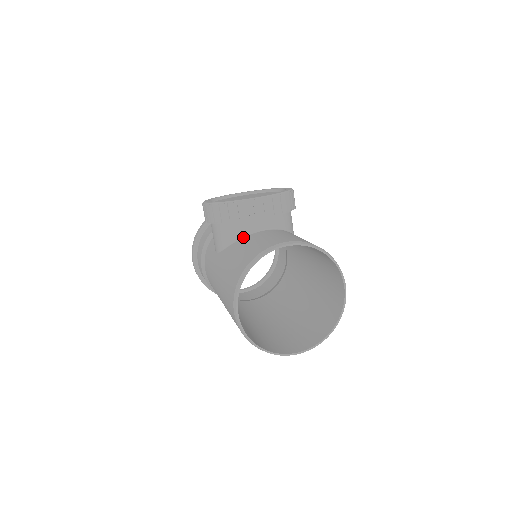
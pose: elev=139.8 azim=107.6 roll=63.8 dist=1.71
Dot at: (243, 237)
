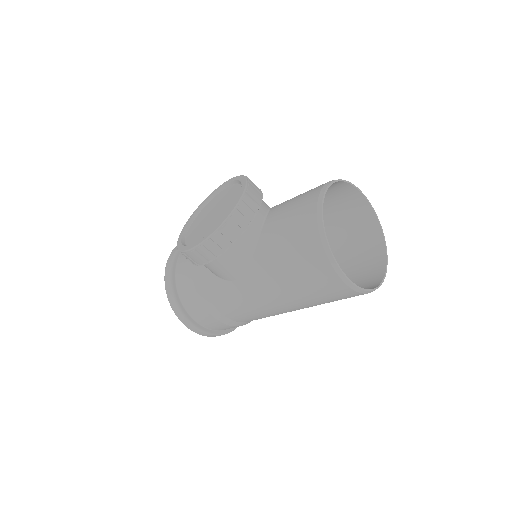
Dot at: (258, 239)
